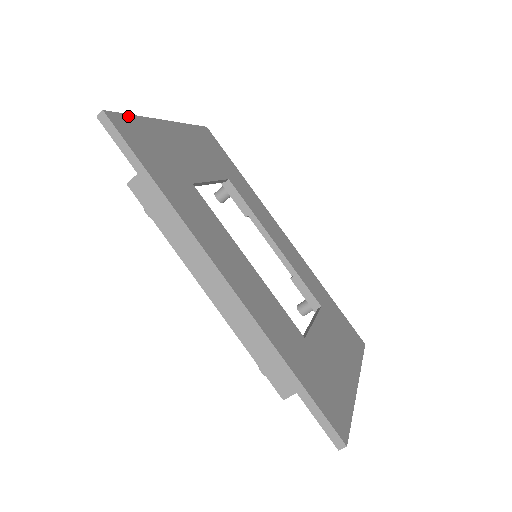
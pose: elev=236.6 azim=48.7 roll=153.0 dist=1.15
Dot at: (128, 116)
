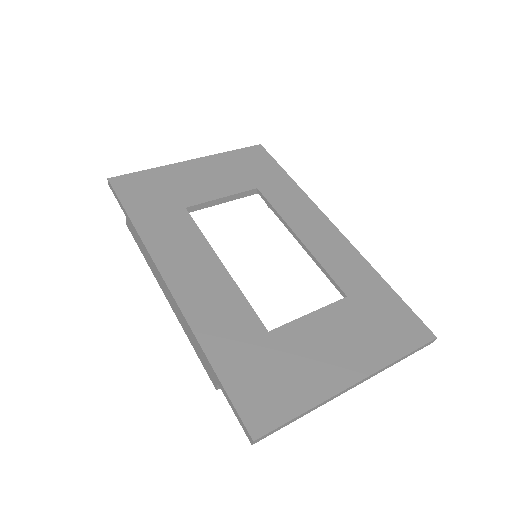
Dot at: (136, 173)
